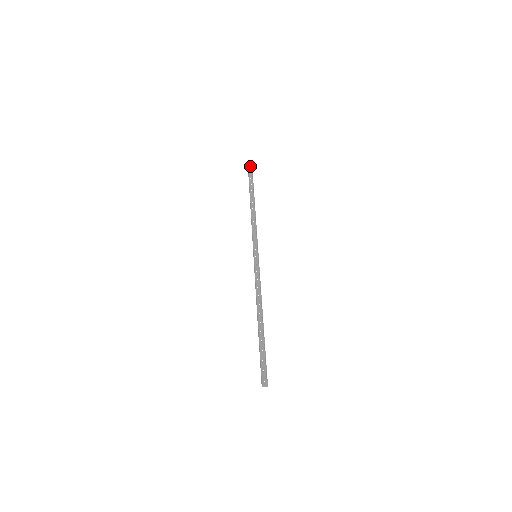
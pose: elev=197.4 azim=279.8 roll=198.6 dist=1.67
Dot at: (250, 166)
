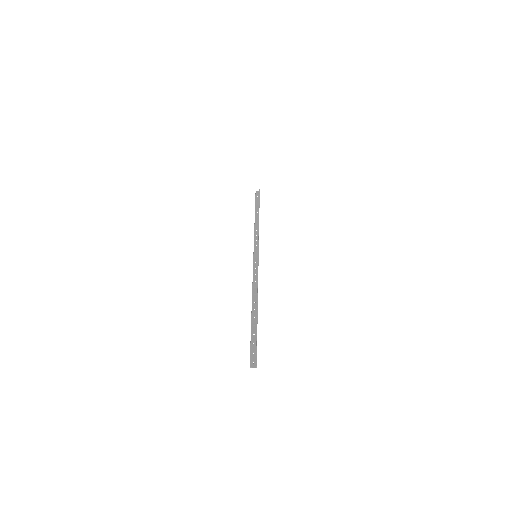
Dot at: (258, 191)
